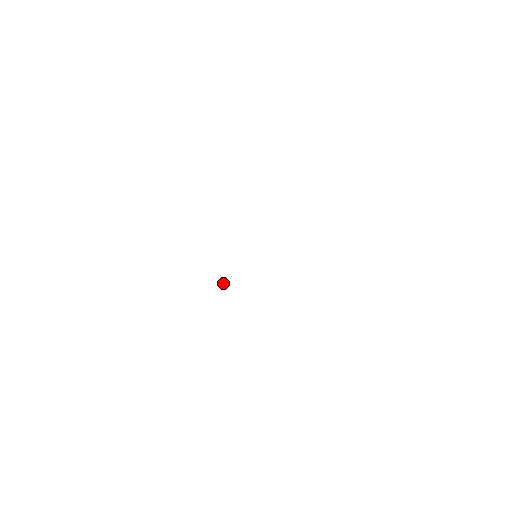
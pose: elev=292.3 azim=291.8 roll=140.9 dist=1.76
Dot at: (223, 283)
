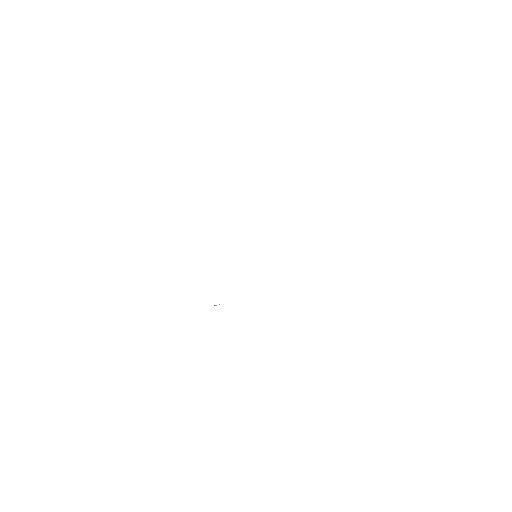
Dot at: occluded
